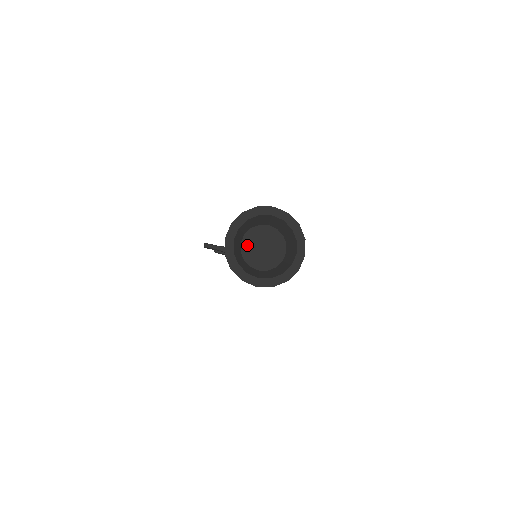
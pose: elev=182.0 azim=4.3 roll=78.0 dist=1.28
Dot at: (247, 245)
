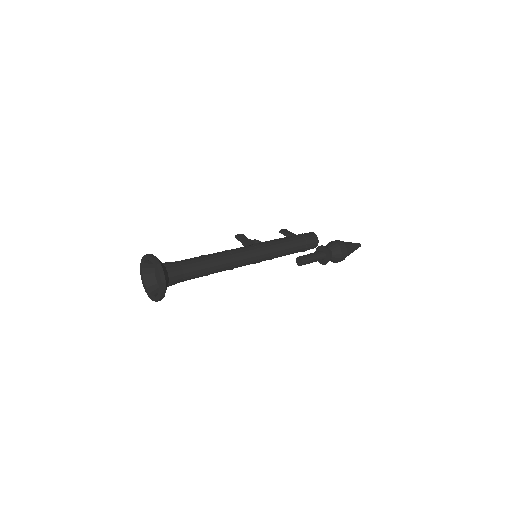
Dot at: (156, 271)
